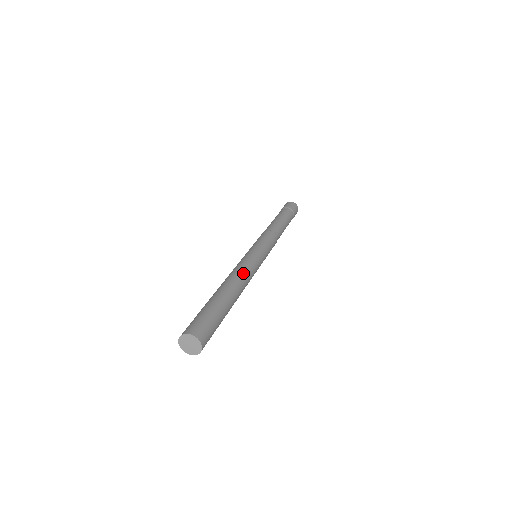
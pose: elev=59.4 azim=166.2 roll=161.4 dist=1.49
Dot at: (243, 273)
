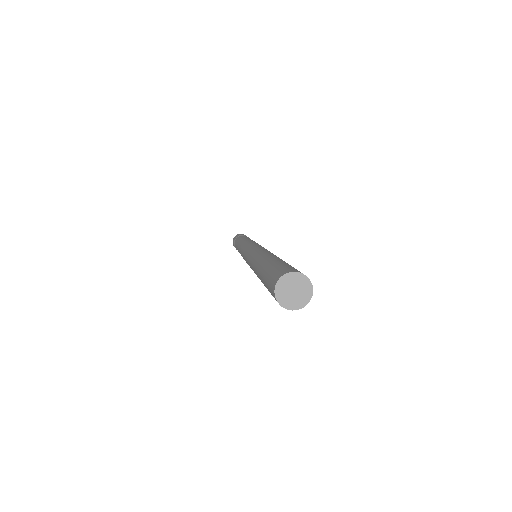
Dot at: occluded
